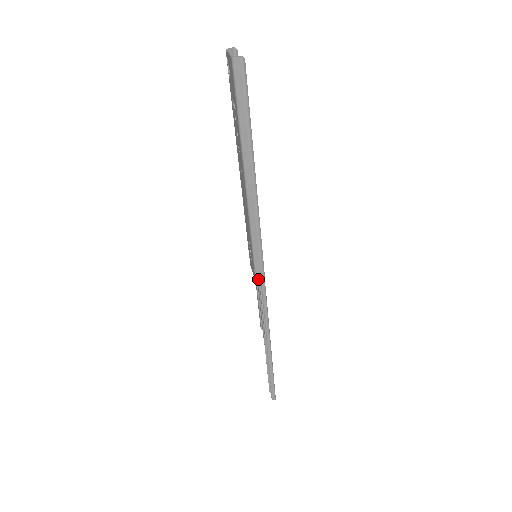
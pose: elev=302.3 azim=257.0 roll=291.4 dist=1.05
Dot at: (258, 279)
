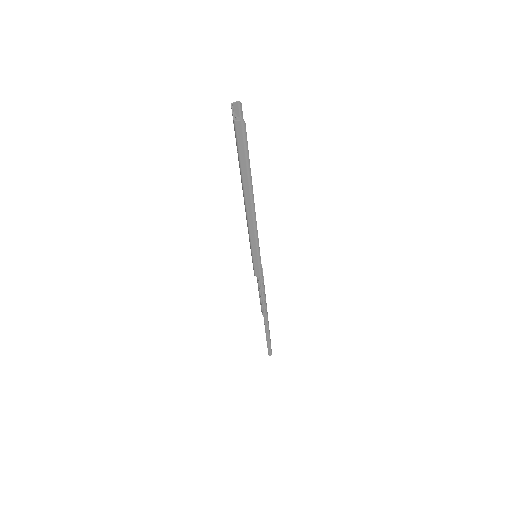
Dot at: (257, 275)
